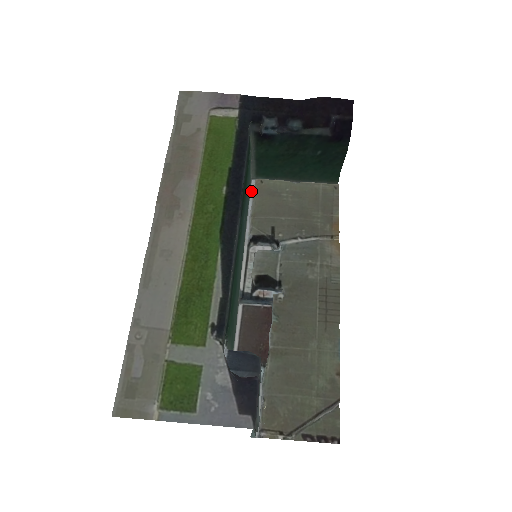
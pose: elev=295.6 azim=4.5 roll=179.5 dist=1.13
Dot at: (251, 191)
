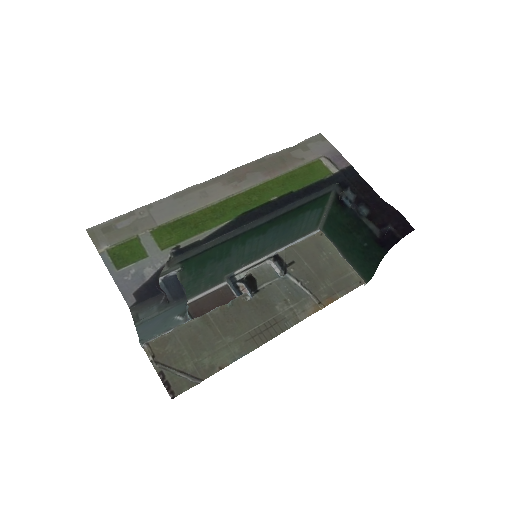
Dot at: (310, 234)
